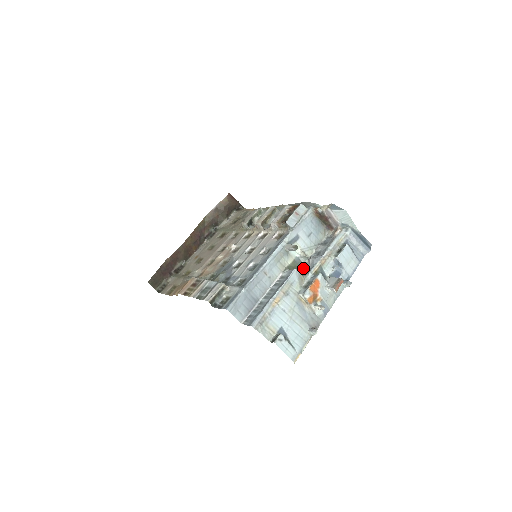
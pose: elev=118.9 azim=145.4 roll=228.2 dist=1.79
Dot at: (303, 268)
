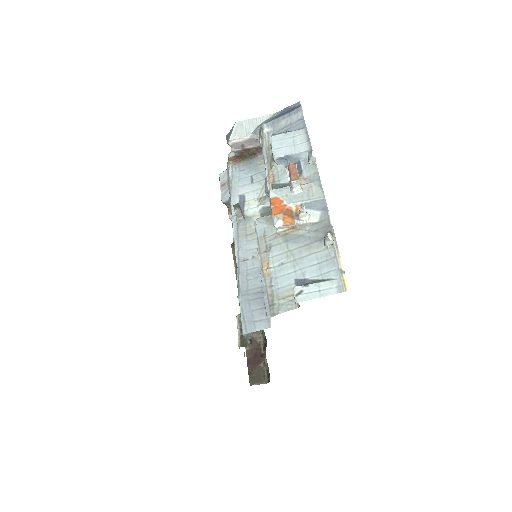
Dot at: occluded
